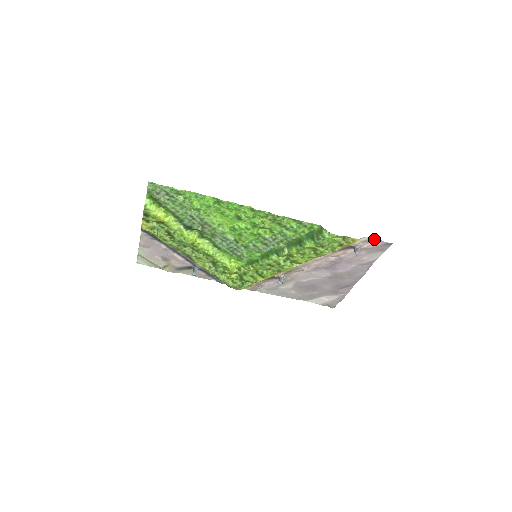
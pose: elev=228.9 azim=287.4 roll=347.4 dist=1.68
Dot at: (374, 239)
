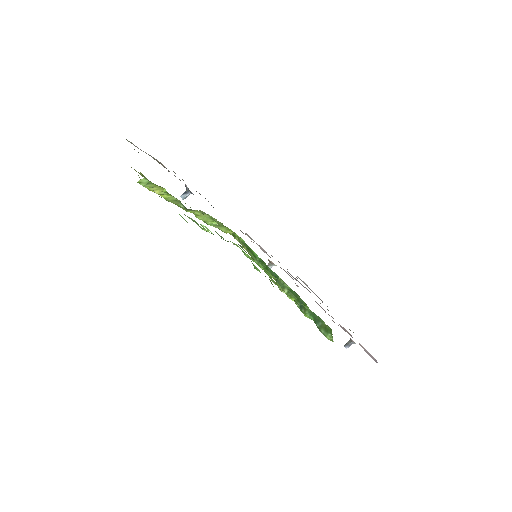
Dot at: (373, 357)
